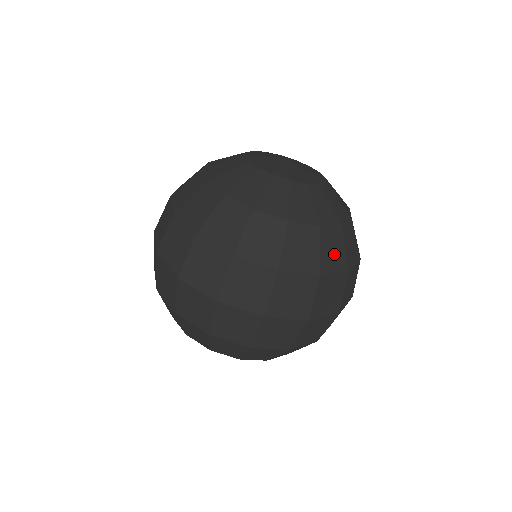
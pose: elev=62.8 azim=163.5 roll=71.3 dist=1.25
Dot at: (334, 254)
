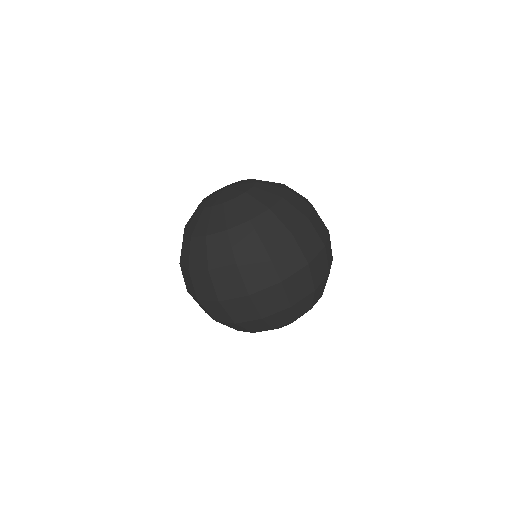
Dot at: (247, 244)
